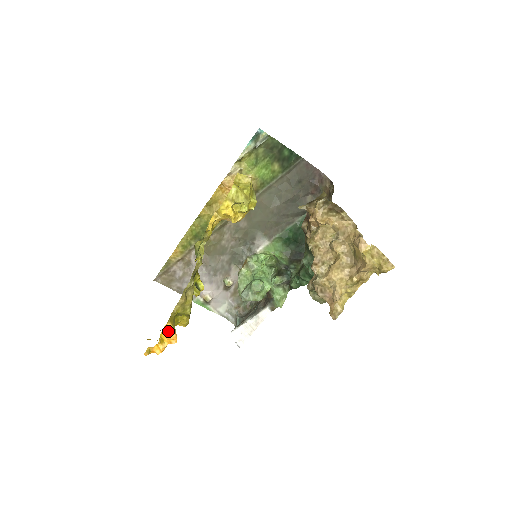
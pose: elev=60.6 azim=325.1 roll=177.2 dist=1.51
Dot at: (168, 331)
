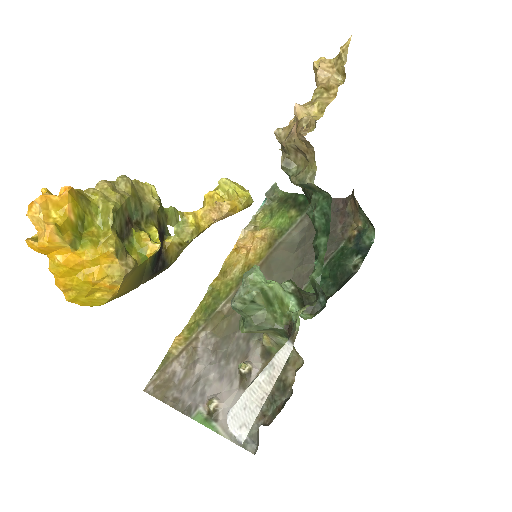
Dot at: occluded
